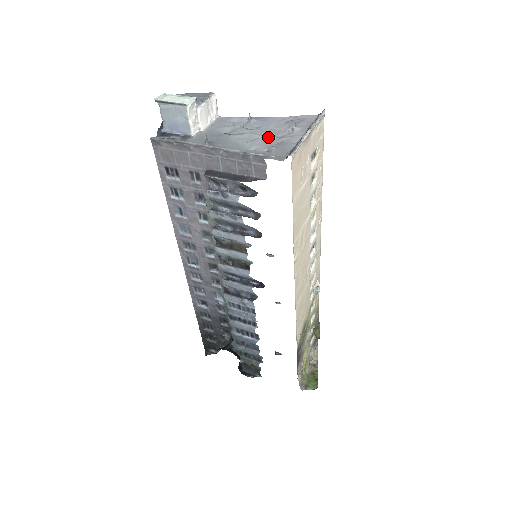
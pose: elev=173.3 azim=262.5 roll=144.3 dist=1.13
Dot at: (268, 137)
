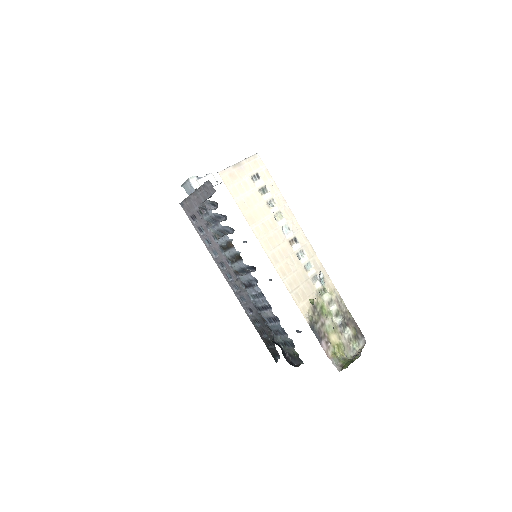
Dot at: occluded
